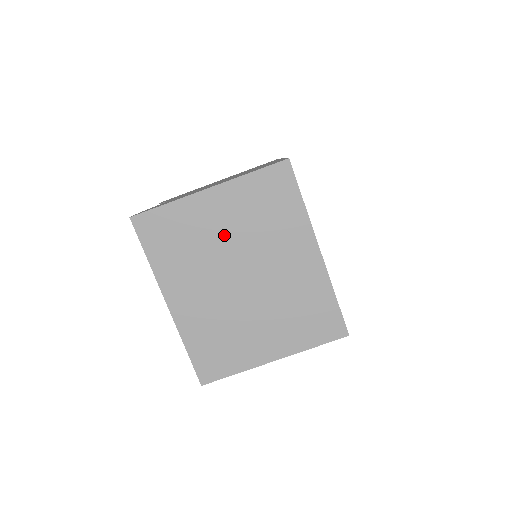
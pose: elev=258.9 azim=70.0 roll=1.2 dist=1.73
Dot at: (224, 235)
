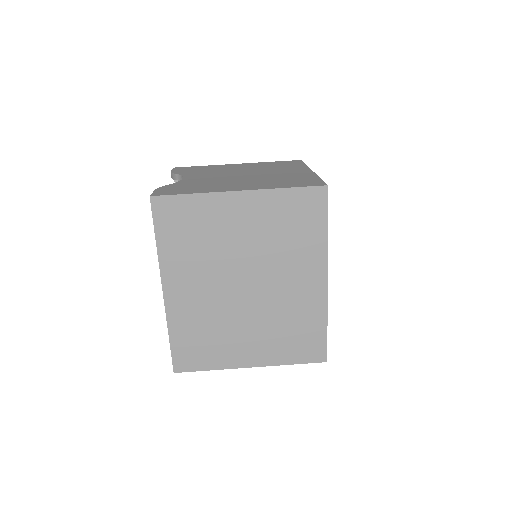
Dot at: (240, 240)
